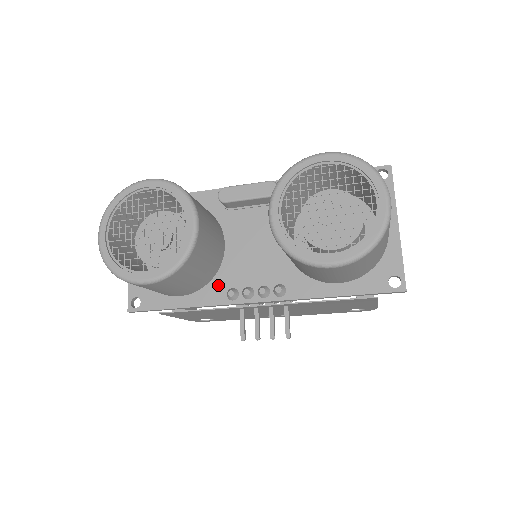
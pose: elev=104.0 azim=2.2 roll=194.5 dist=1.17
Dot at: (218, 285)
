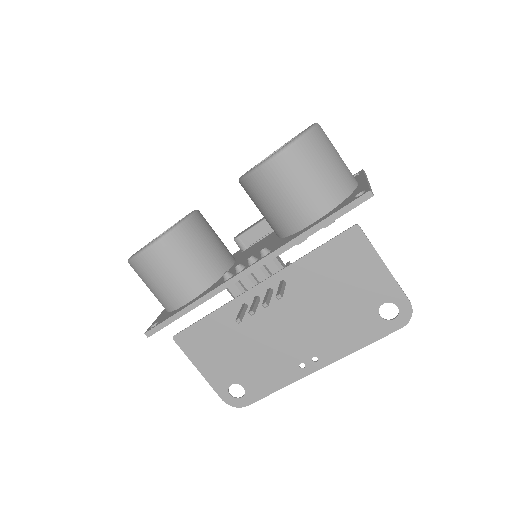
Dot at: (220, 281)
